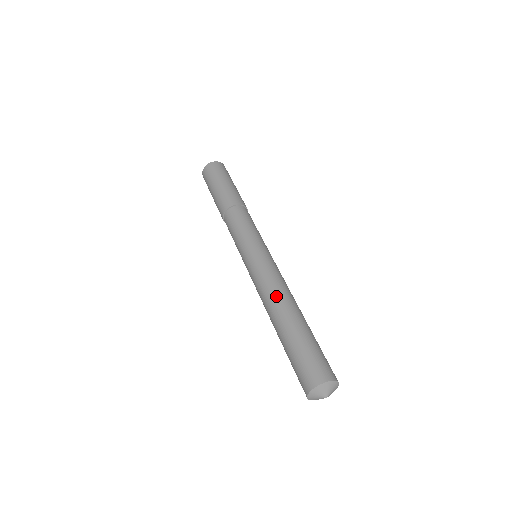
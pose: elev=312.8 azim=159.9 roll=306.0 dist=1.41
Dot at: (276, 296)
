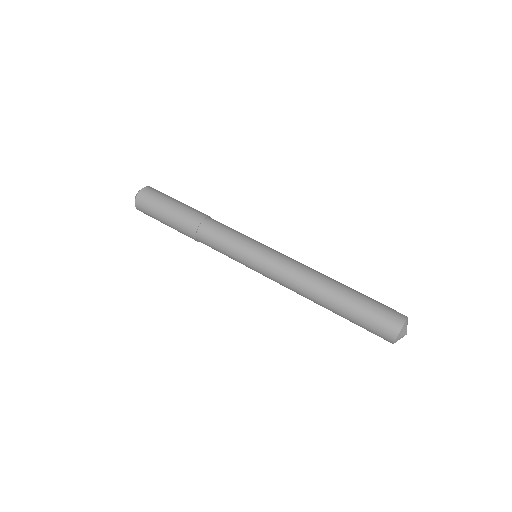
Dot at: (307, 287)
